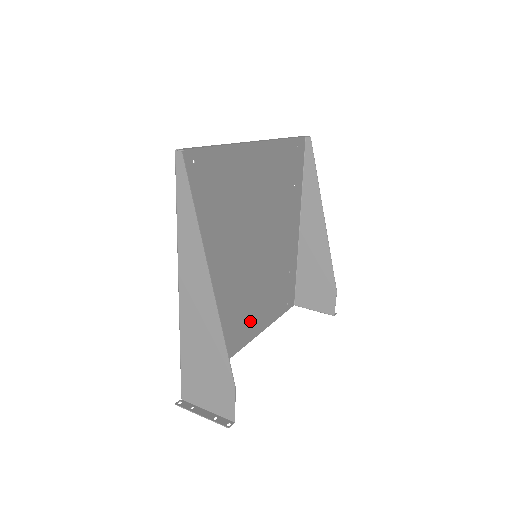
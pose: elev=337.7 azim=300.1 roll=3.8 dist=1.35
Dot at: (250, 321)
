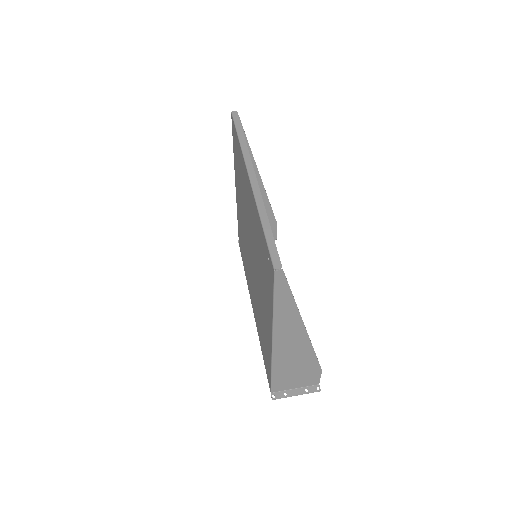
Dot at: (252, 296)
